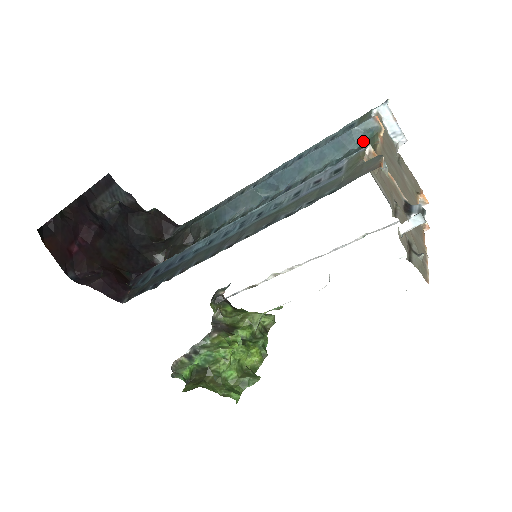
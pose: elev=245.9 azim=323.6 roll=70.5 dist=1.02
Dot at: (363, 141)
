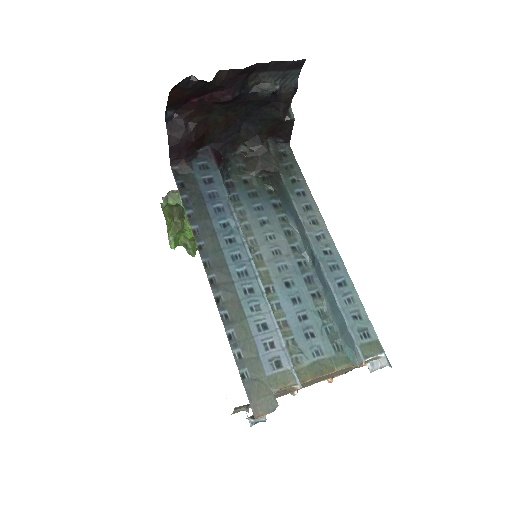
Dot at: (346, 351)
